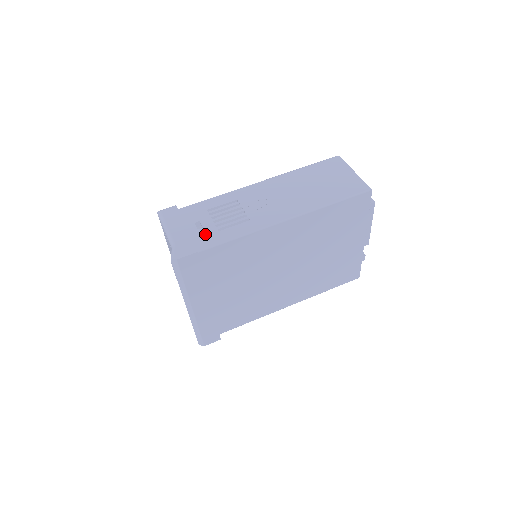
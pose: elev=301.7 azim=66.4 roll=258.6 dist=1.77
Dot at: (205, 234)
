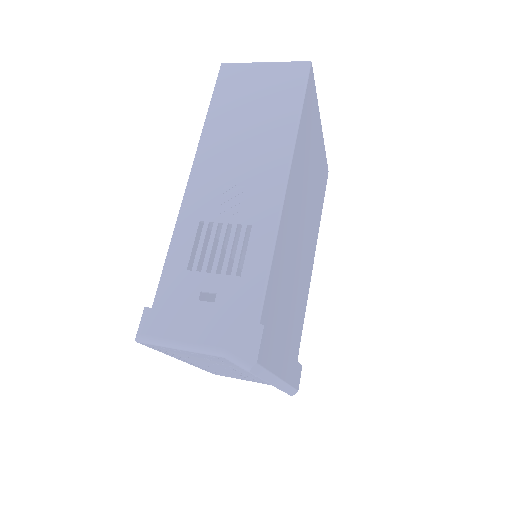
Dot at: (232, 297)
